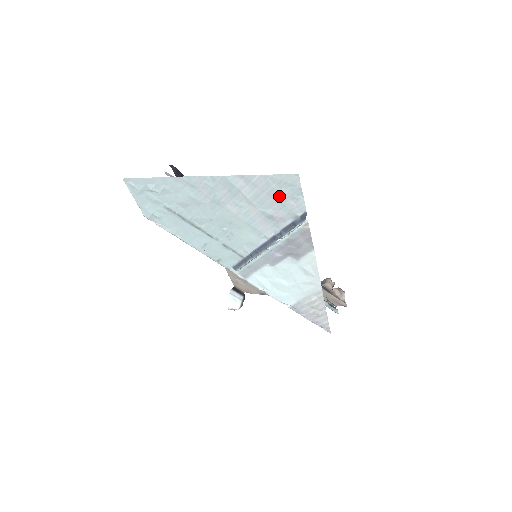
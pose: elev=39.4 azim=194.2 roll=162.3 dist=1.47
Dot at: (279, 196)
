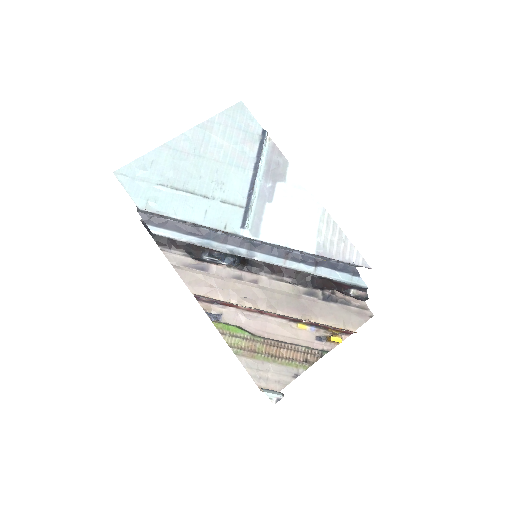
Dot at: (239, 125)
